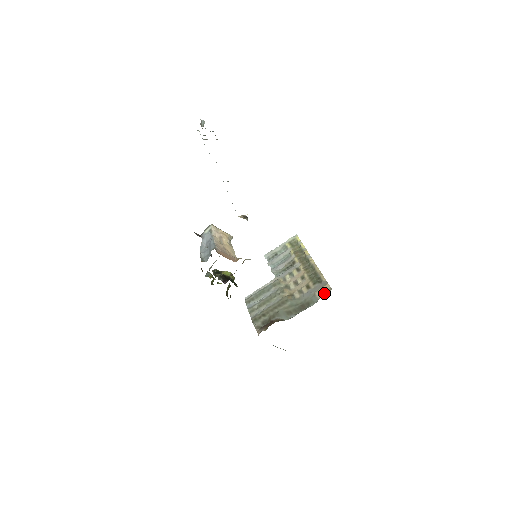
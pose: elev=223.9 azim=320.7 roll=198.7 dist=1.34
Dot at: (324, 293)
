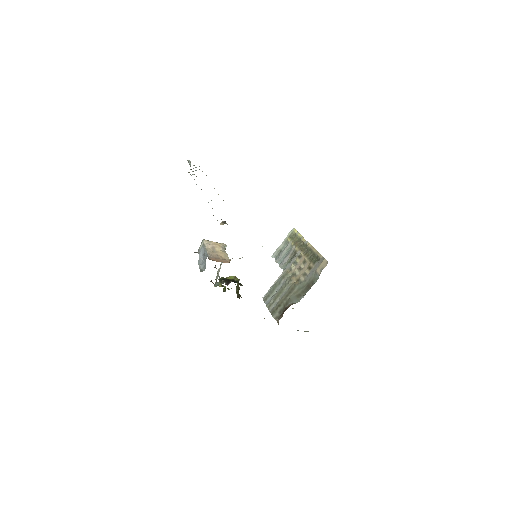
Dot at: (323, 268)
